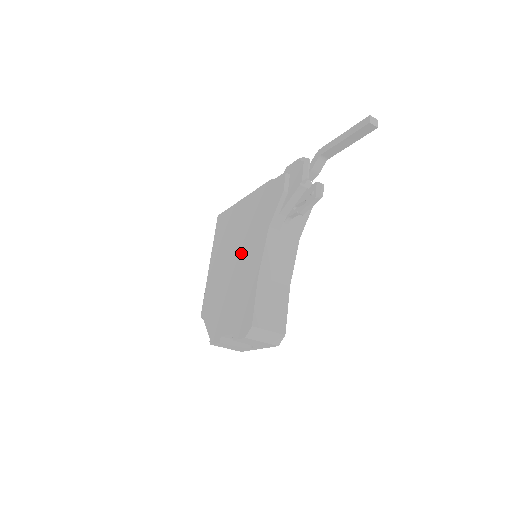
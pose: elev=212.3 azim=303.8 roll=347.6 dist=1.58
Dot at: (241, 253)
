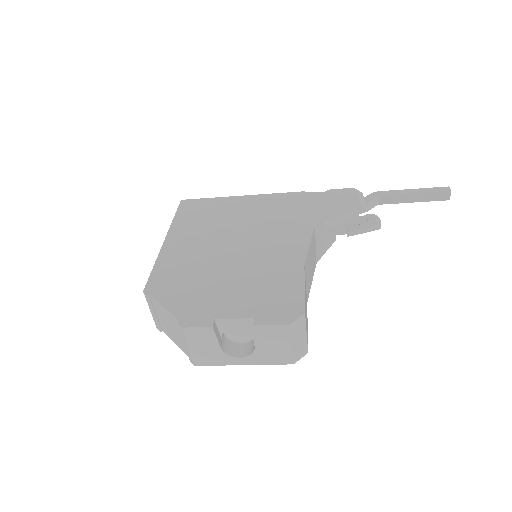
Dot at: (254, 239)
